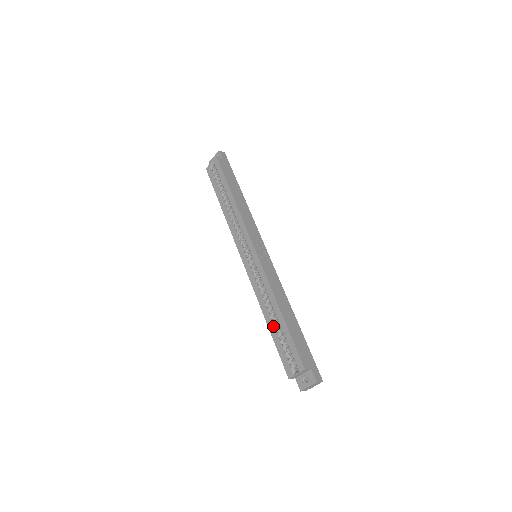
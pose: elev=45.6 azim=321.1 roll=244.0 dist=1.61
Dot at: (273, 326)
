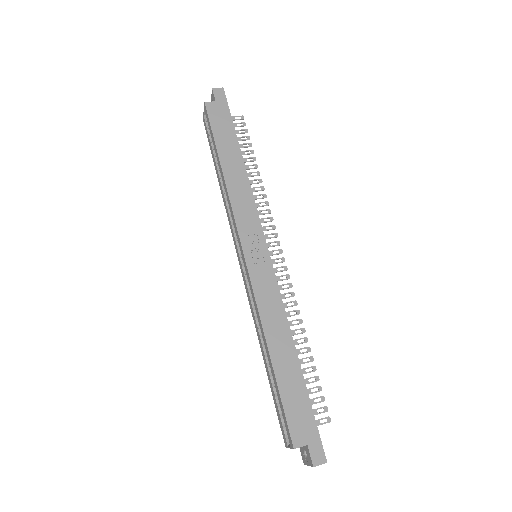
Dot at: (267, 369)
